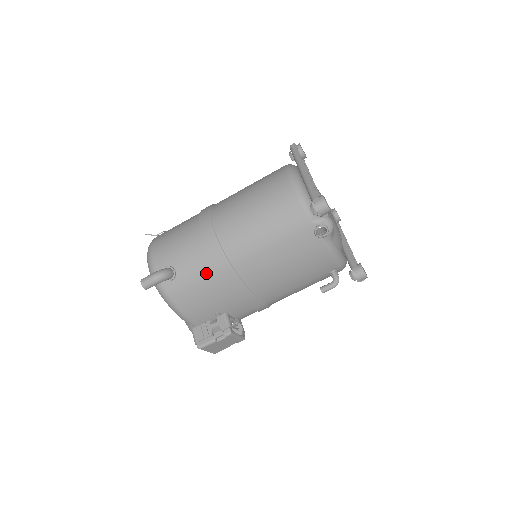
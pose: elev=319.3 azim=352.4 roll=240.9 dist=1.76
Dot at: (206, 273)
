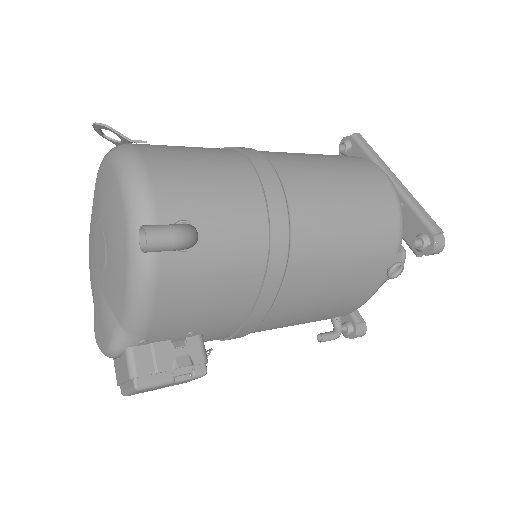
Dot at: (245, 264)
